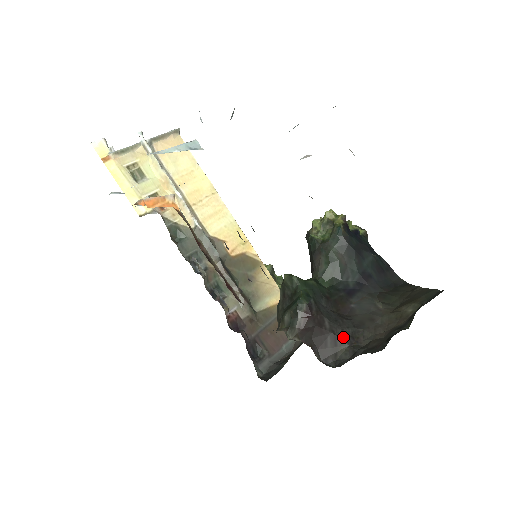
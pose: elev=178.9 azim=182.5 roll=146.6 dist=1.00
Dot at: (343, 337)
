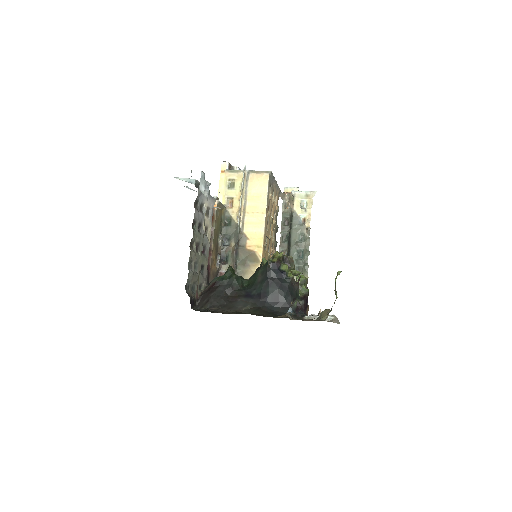
Dot at: (211, 303)
